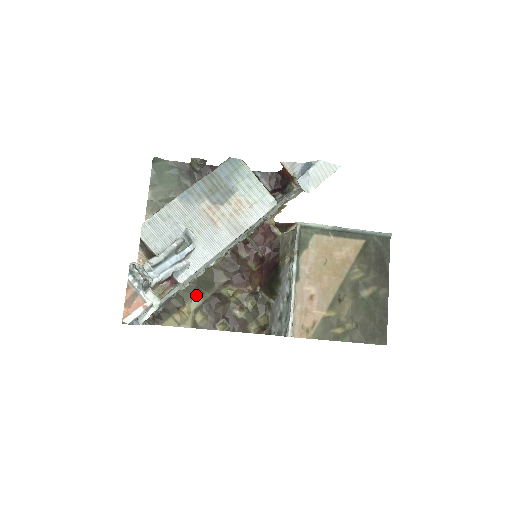
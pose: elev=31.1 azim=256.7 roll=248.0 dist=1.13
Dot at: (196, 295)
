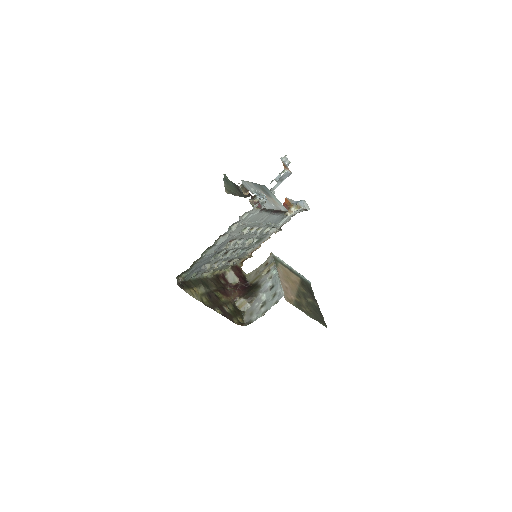
Dot at: (202, 286)
